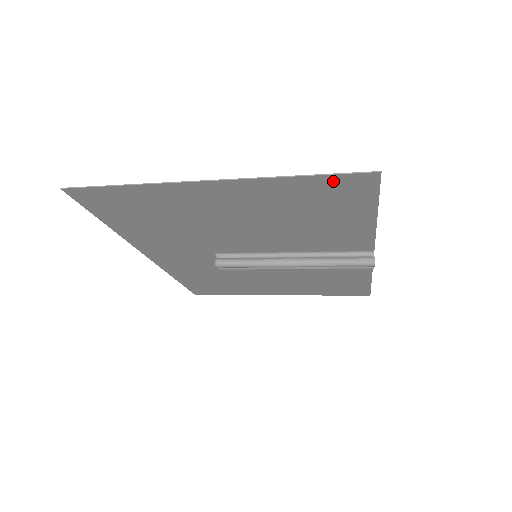
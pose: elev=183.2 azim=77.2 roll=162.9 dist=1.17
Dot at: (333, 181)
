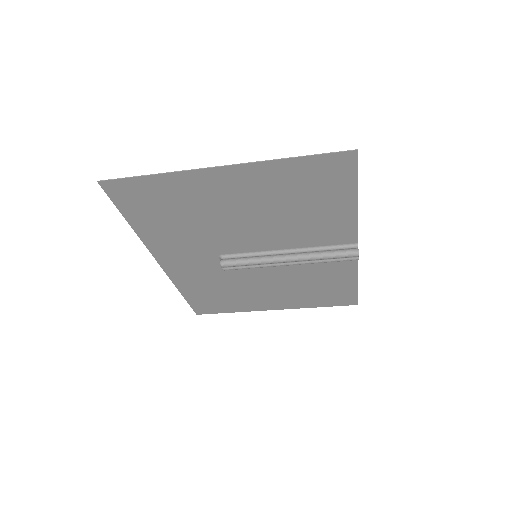
Dot at: (320, 162)
